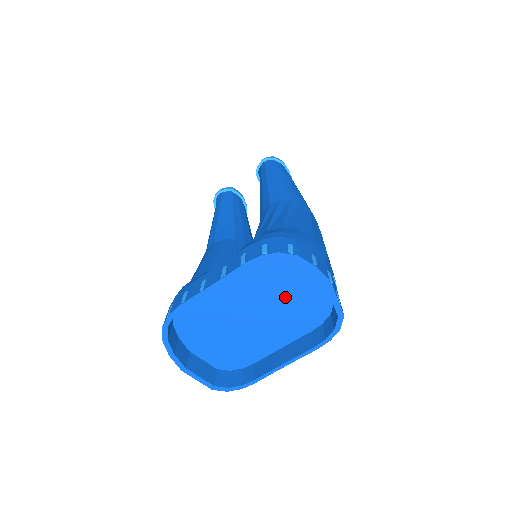
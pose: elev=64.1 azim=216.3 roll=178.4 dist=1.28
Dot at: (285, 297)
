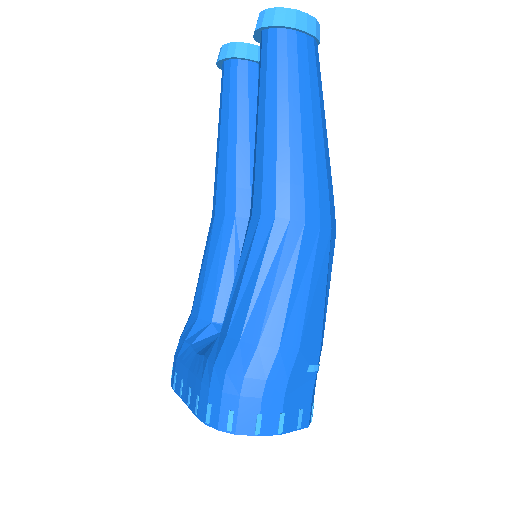
Dot at: occluded
